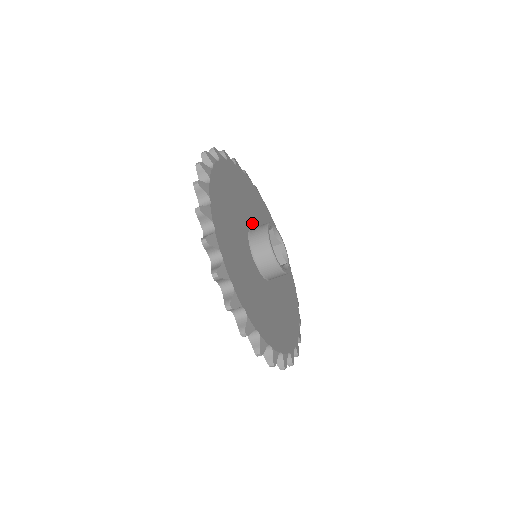
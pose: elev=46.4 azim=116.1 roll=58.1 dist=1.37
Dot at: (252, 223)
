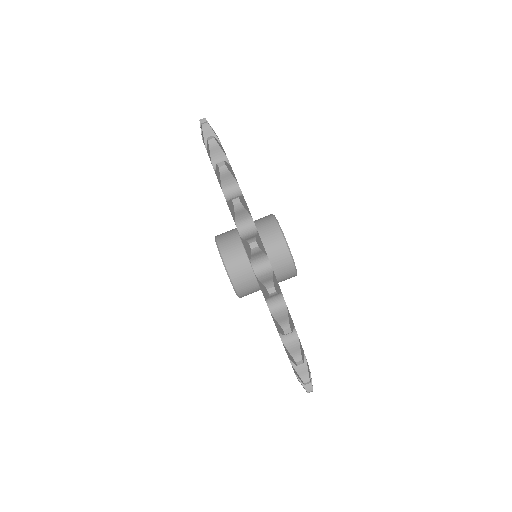
Dot at: occluded
